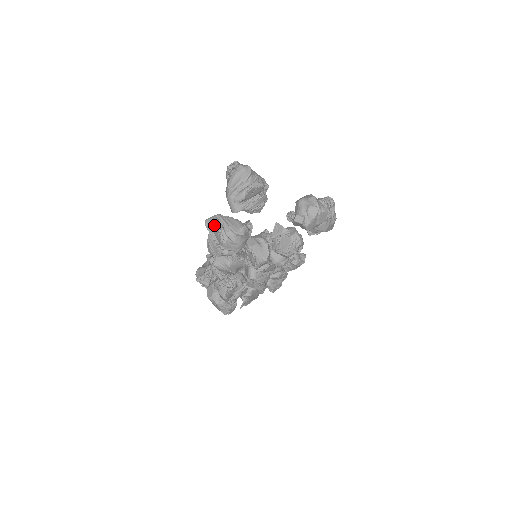
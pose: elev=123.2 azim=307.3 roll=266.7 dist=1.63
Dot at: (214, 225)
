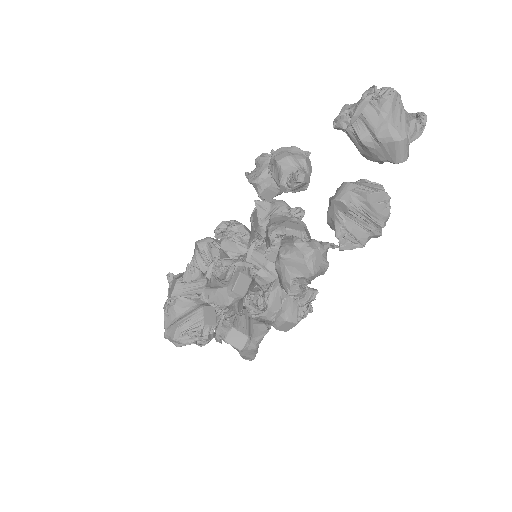
Dot at: (378, 194)
